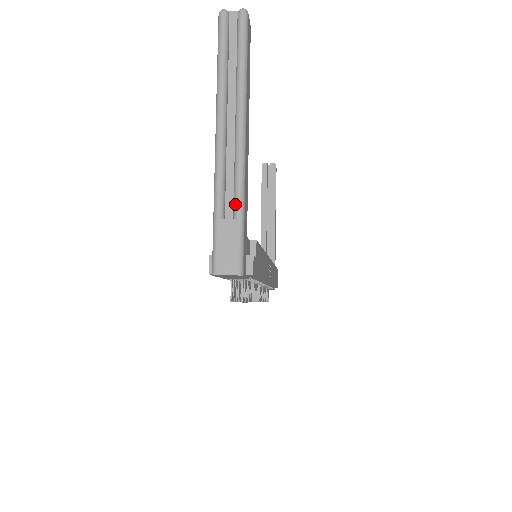
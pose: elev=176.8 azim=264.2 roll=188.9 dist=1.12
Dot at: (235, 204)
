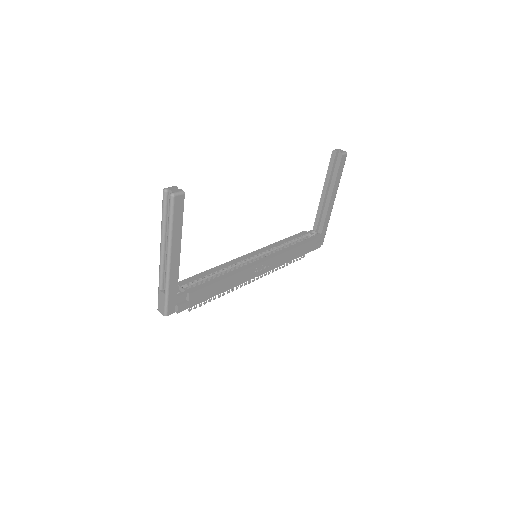
Dot at: (164, 287)
